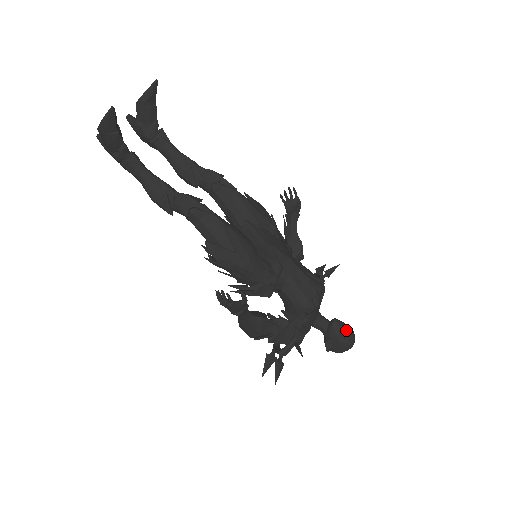
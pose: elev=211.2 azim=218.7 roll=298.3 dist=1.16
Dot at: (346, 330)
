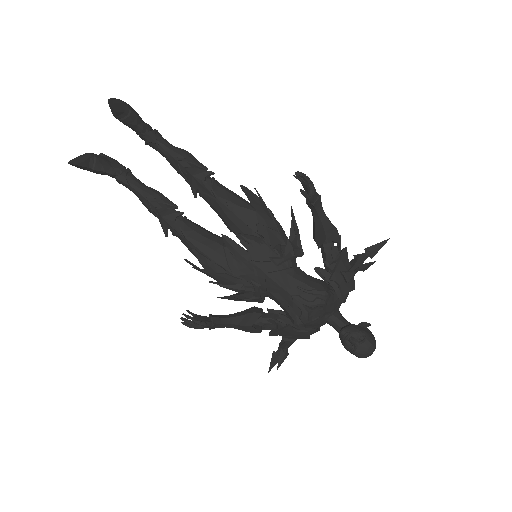
Dot at: (355, 344)
